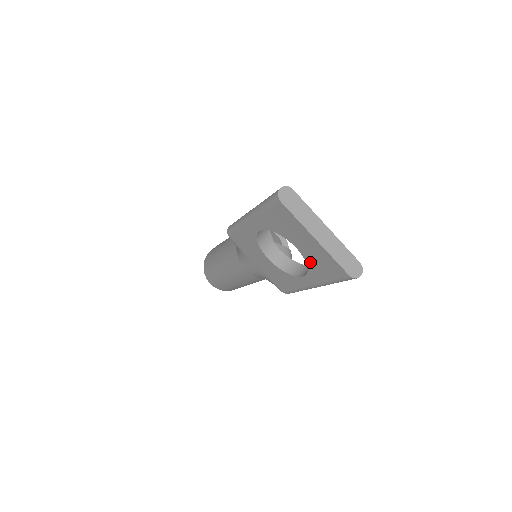
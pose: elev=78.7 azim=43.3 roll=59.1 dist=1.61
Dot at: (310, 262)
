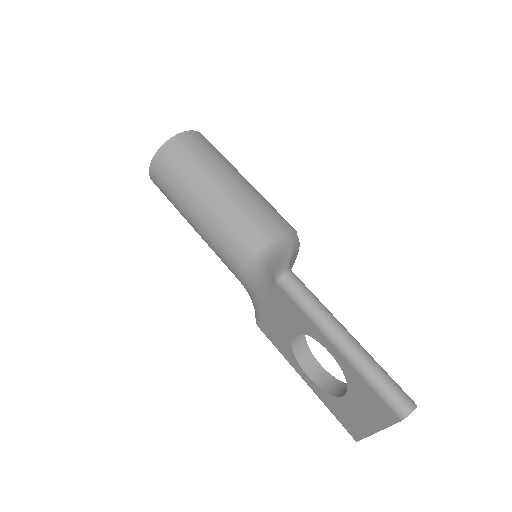
Dot at: (338, 402)
